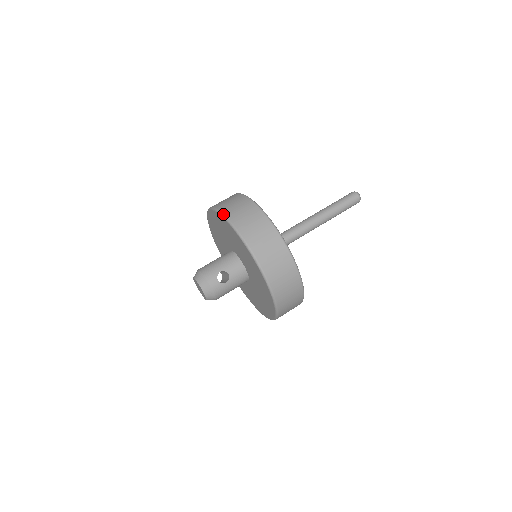
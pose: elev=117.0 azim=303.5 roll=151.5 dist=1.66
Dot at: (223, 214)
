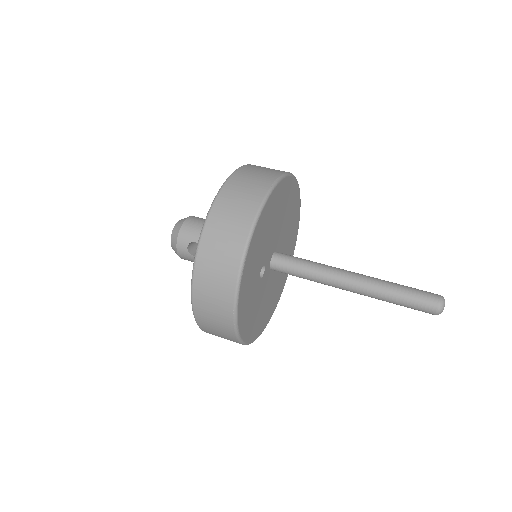
Dot at: (216, 196)
